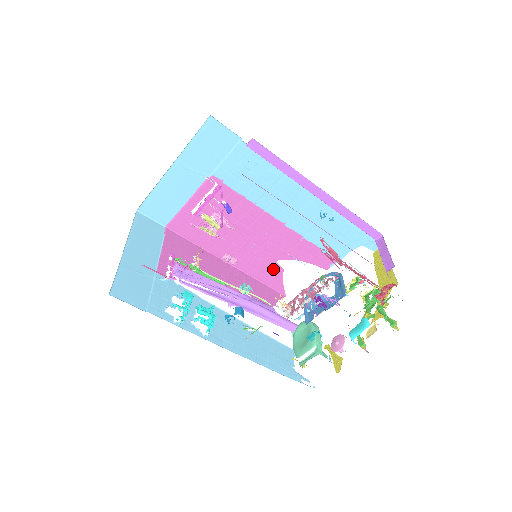
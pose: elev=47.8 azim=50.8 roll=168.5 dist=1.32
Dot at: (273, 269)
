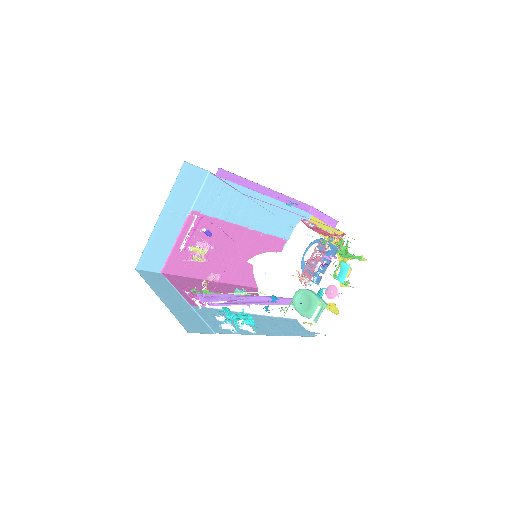
Dot at: (246, 269)
